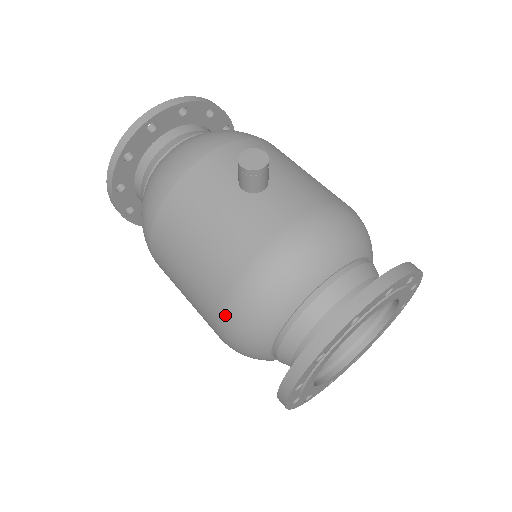
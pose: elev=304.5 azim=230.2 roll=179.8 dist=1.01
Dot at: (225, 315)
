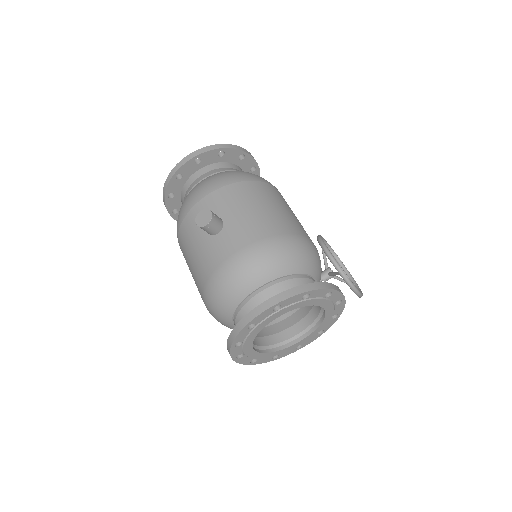
Dot at: occluded
